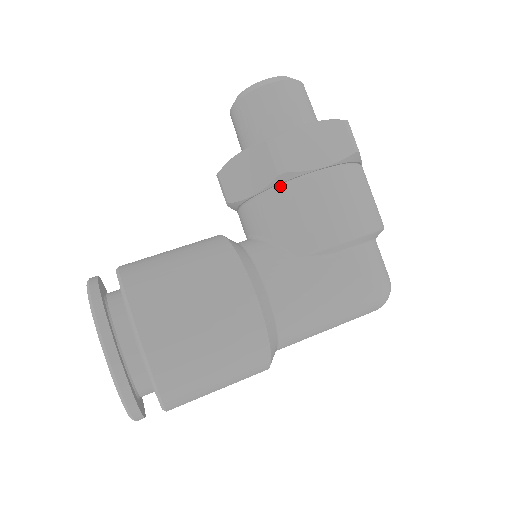
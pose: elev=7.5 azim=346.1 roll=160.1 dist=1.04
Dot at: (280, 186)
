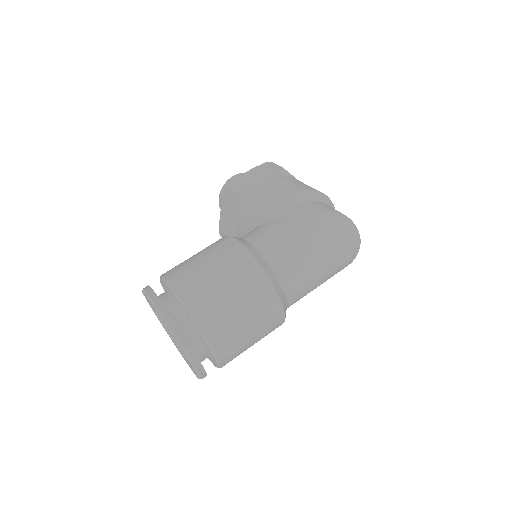
Dot at: (243, 202)
